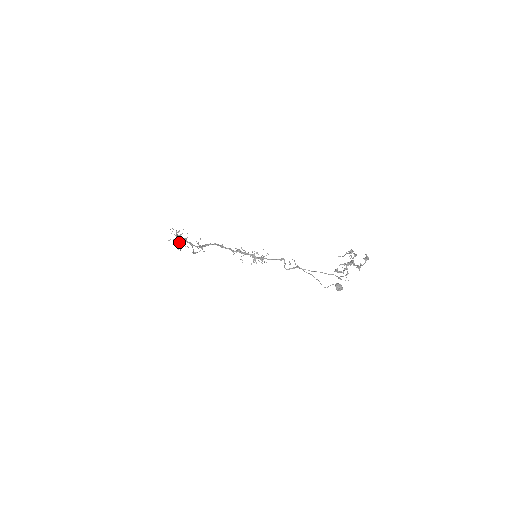
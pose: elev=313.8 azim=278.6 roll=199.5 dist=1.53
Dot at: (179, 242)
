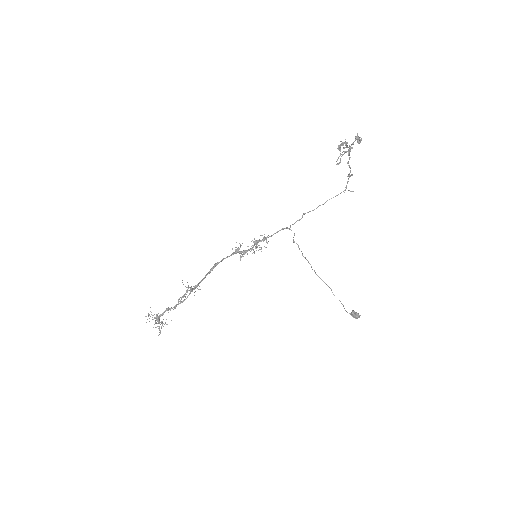
Dot at: (159, 320)
